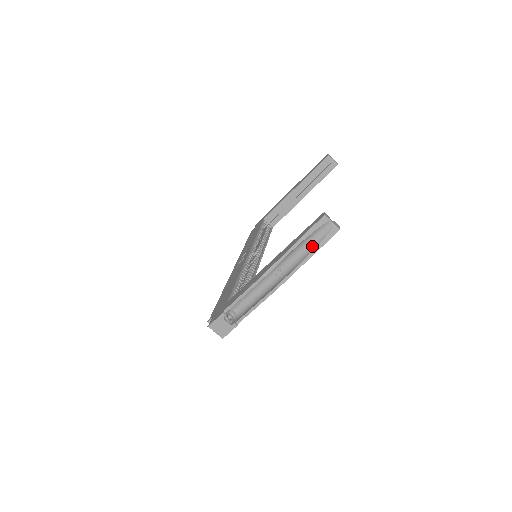
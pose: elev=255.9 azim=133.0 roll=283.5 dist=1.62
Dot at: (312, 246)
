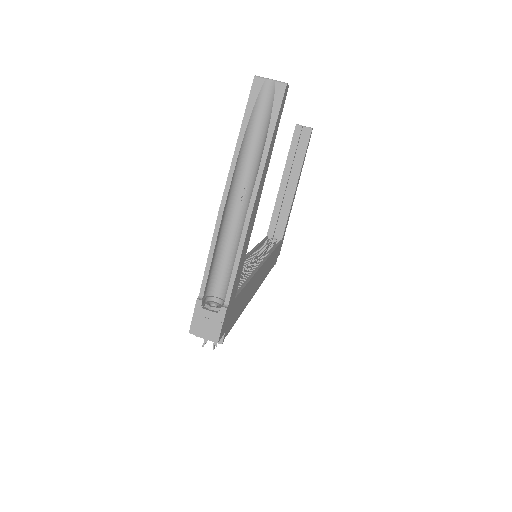
Dot at: (264, 130)
